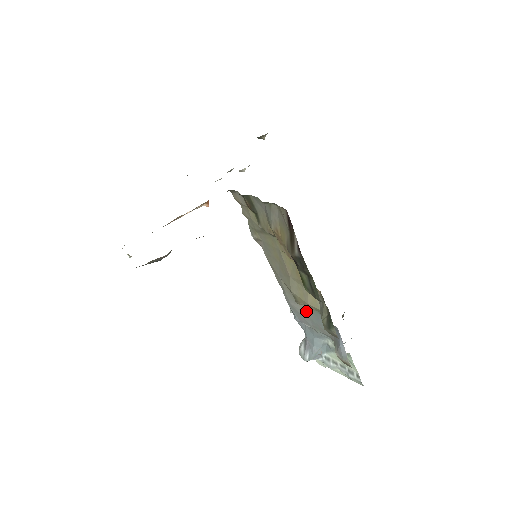
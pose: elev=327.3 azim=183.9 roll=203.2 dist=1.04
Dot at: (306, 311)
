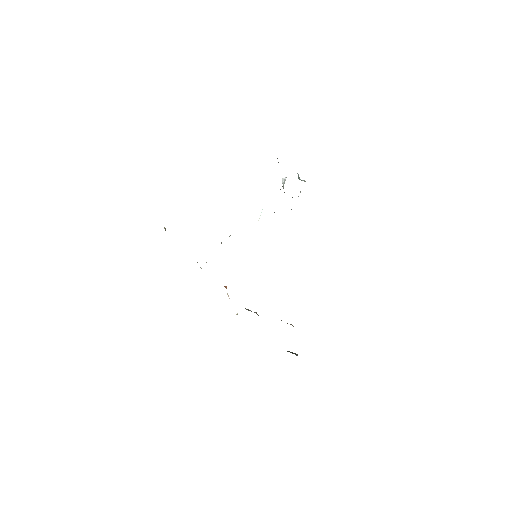
Dot at: occluded
